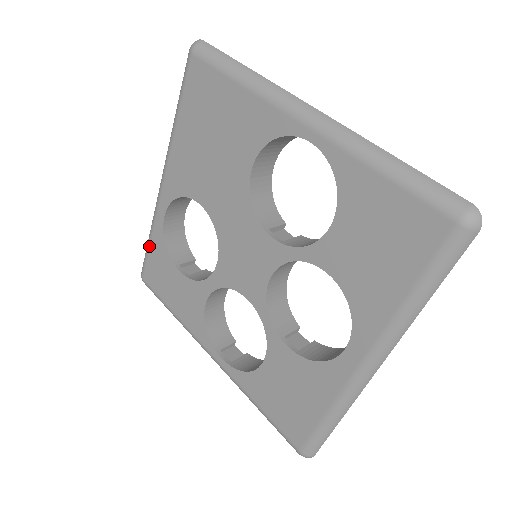
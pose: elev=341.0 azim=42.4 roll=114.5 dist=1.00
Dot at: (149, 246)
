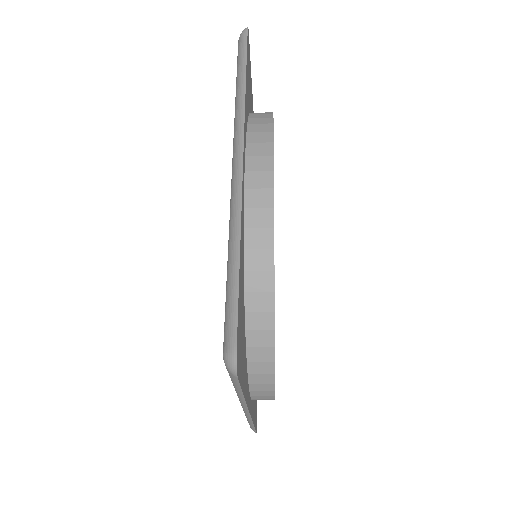
Dot at: occluded
